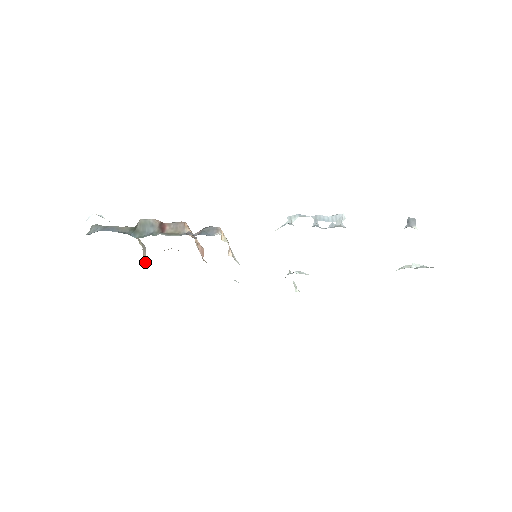
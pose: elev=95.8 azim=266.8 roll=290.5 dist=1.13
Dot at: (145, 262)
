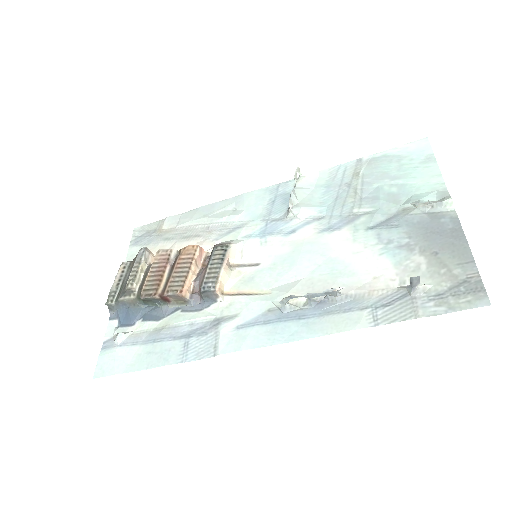
Dot at: occluded
